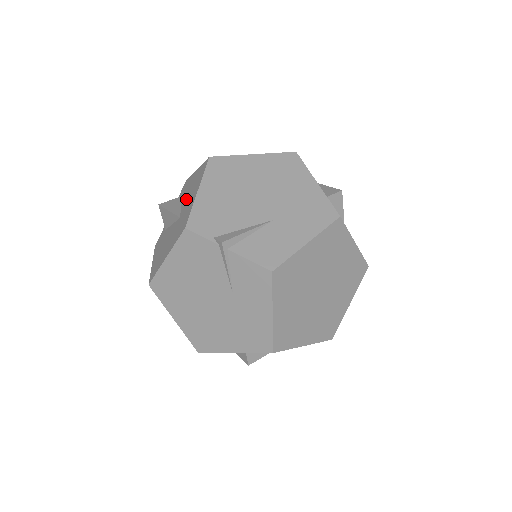
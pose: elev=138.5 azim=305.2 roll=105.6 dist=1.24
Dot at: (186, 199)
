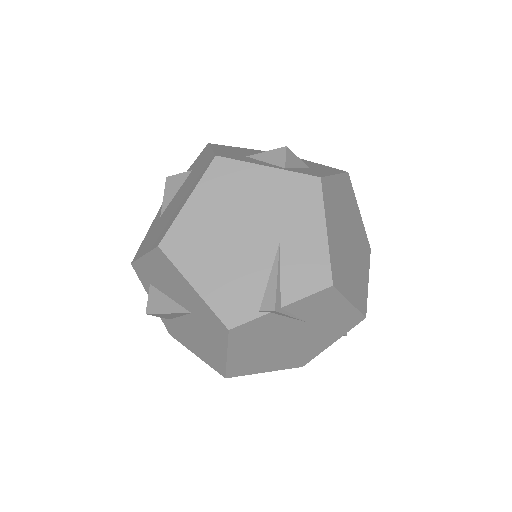
Dot at: (173, 292)
